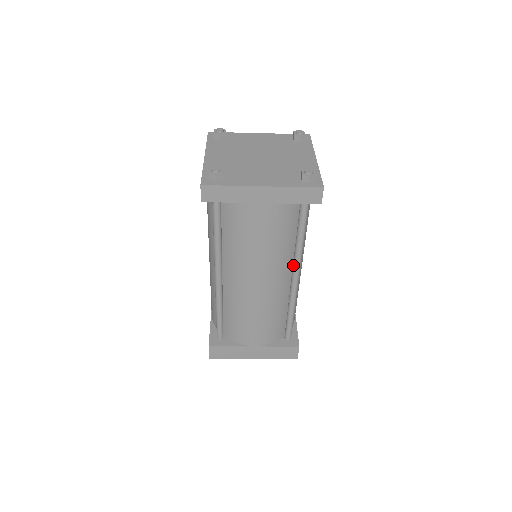
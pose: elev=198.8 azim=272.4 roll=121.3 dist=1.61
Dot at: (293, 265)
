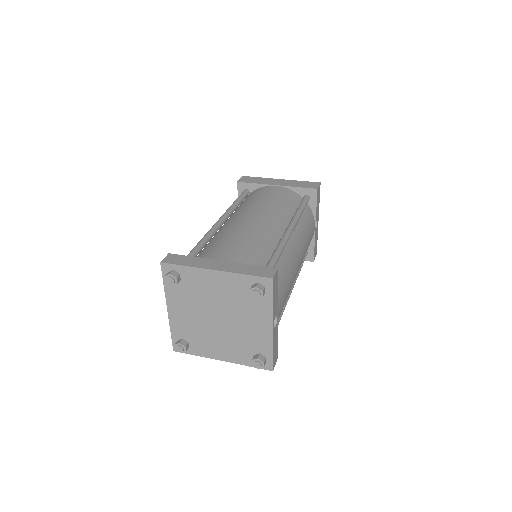
Dot at: occluded
